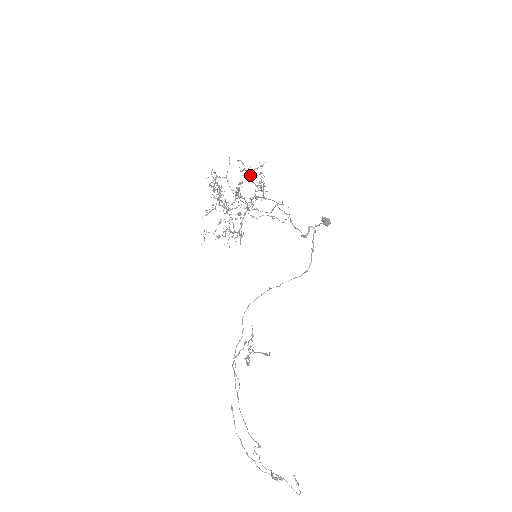
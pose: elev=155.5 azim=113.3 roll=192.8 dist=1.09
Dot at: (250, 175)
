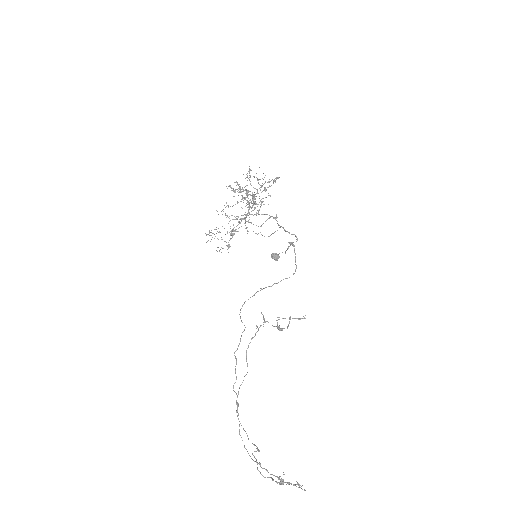
Dot at: occluded
